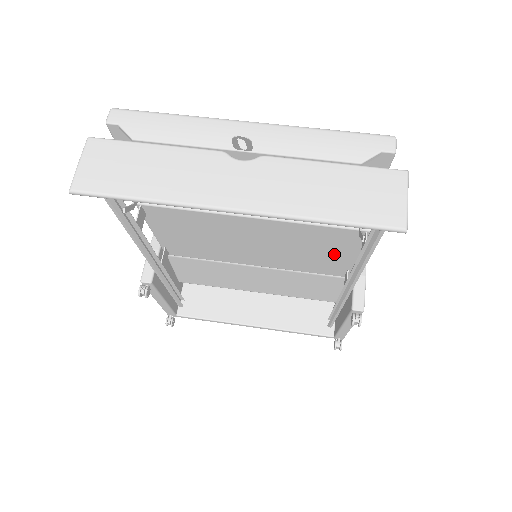
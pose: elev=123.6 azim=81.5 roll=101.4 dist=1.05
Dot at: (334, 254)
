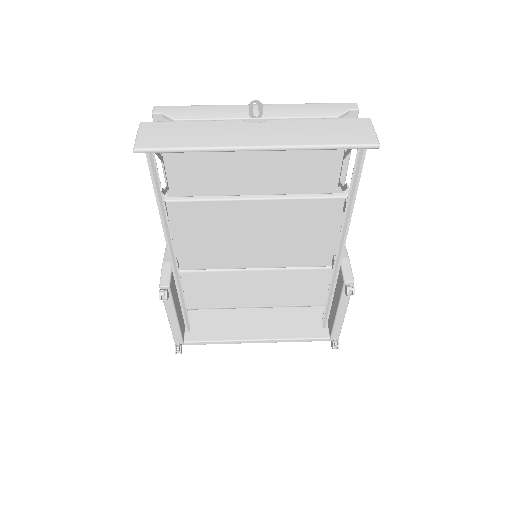
Dot at: (322, 235)
